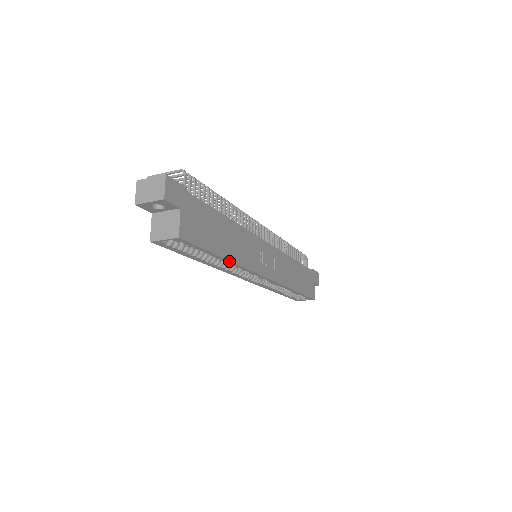
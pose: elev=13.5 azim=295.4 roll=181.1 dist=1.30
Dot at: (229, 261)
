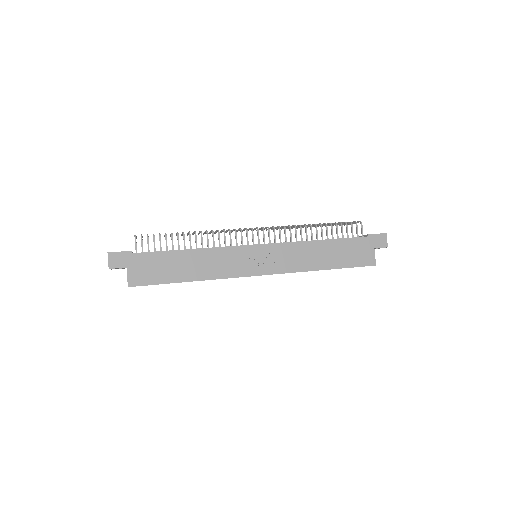
Dot at: occluded
